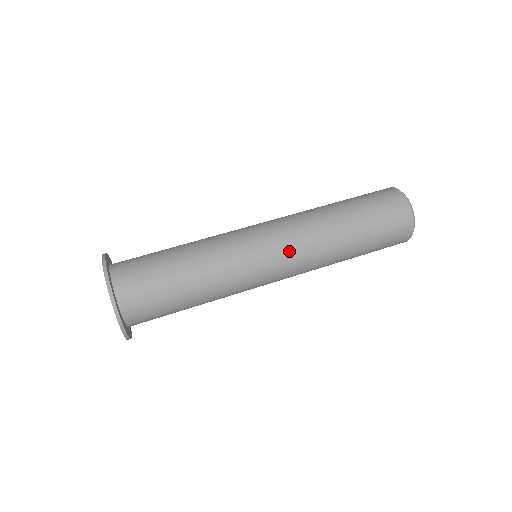
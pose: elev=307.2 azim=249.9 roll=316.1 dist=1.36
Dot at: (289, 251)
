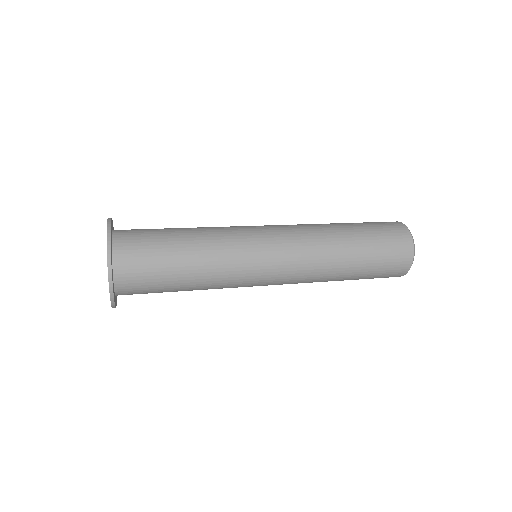
Dot at: (289, 246)
